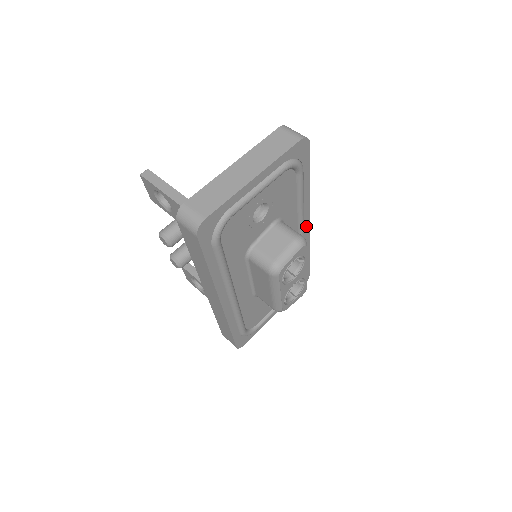
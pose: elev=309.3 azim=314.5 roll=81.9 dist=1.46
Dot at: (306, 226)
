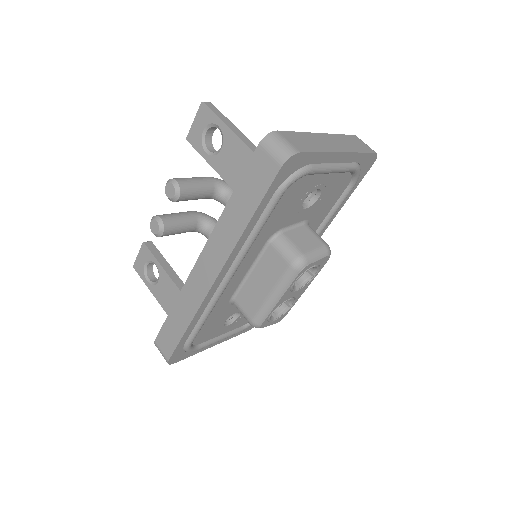
Dot at: occluded
